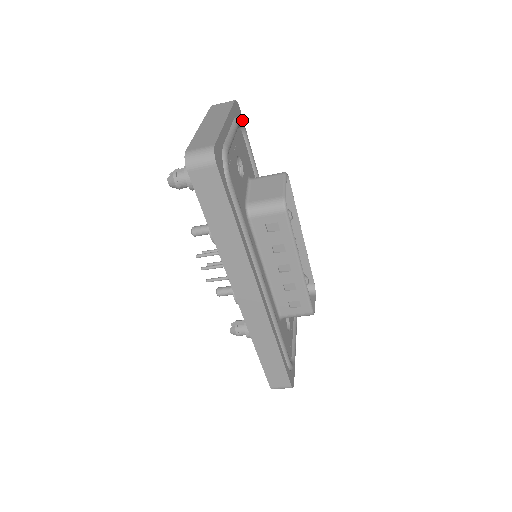
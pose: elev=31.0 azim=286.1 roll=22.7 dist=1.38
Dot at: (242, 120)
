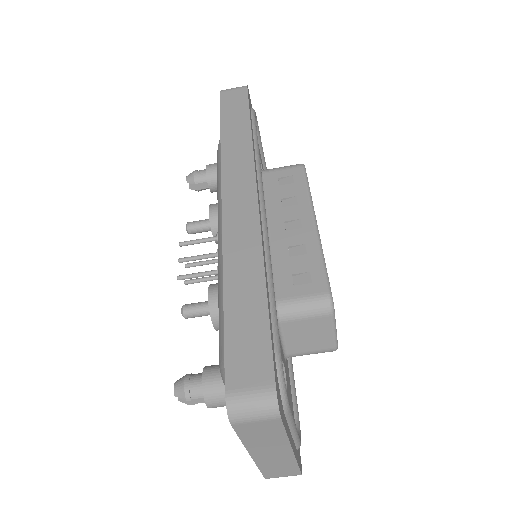
Dot at: occluded
